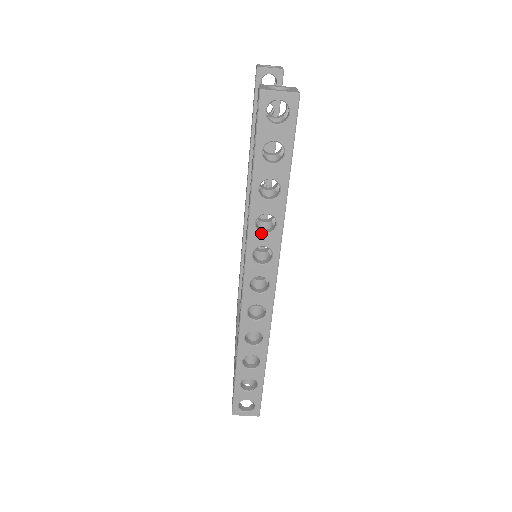
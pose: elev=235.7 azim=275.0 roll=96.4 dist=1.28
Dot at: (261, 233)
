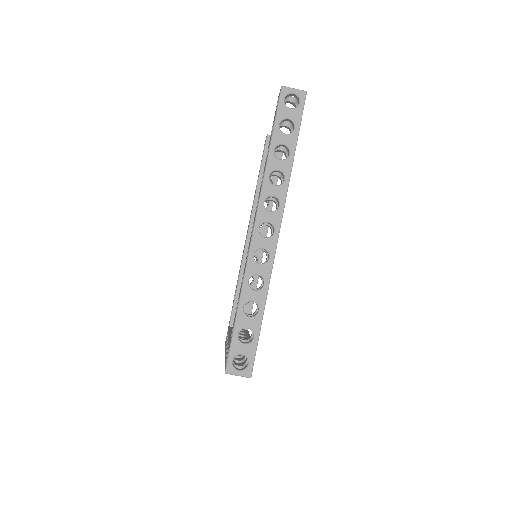
Dot at: (272, 185)
